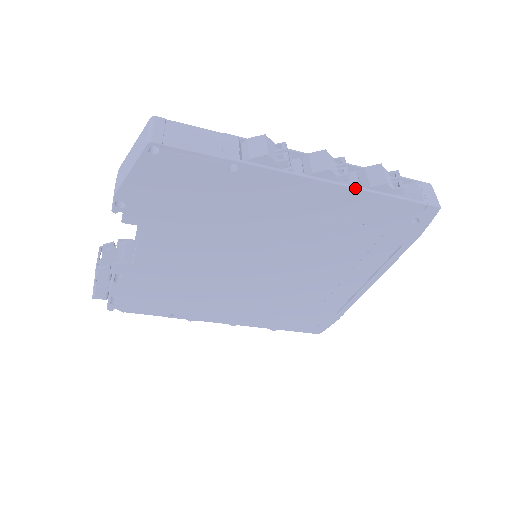
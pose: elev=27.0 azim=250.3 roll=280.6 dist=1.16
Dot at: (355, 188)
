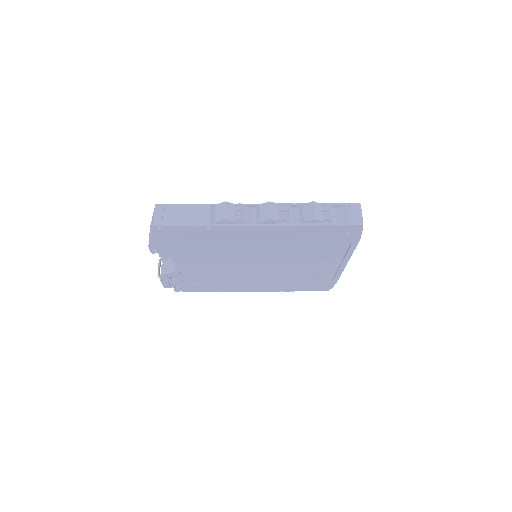
Dot at: (292, 225)
